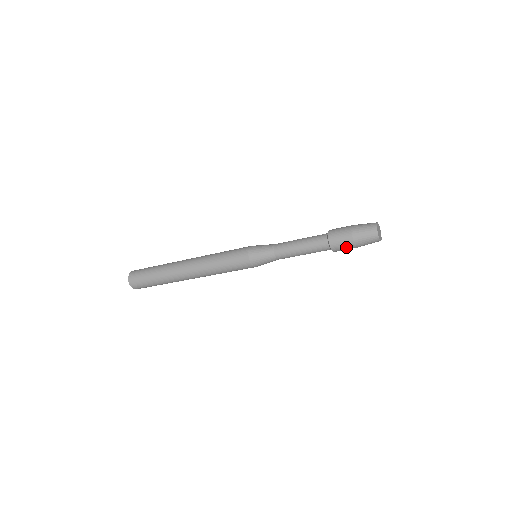
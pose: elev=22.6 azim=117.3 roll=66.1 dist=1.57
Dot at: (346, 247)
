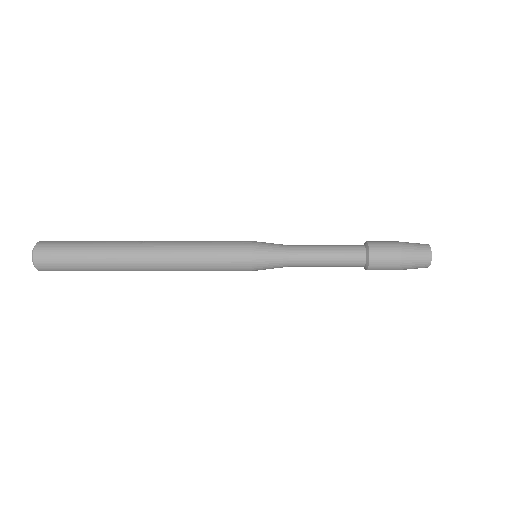
Dot at: (388, 265)
